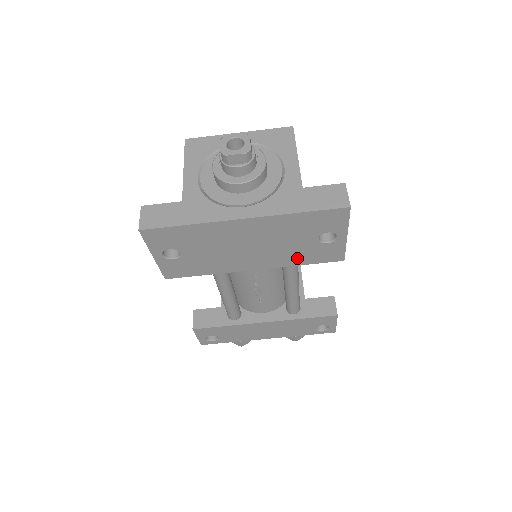
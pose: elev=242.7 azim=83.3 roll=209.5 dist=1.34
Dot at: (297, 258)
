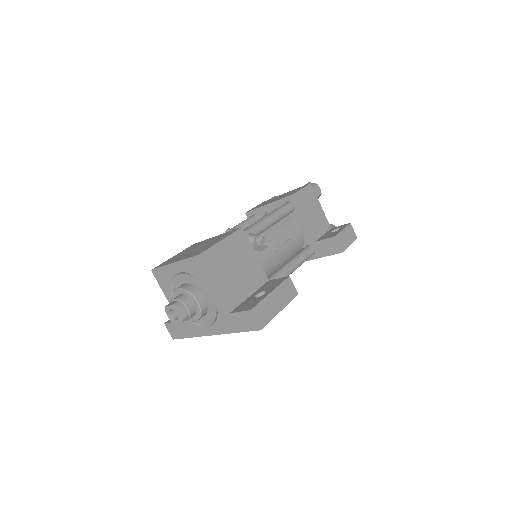
Dot at: occluded
